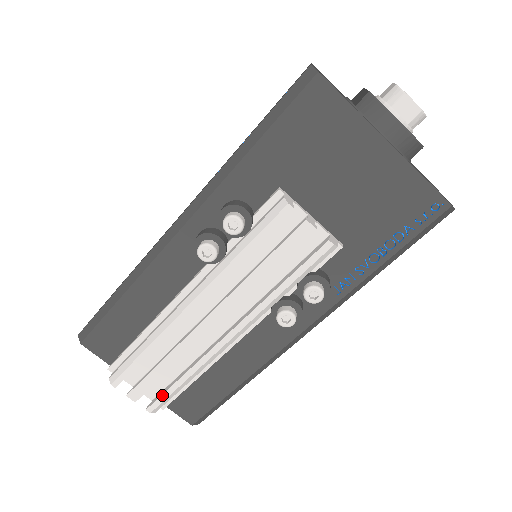
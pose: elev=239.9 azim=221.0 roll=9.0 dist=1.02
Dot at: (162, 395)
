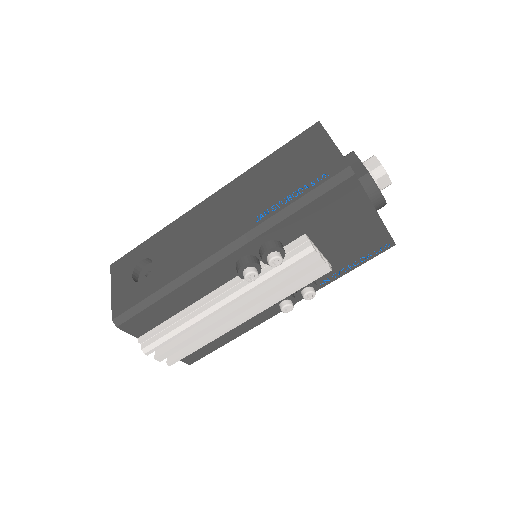
Dot at: (183, 355)
